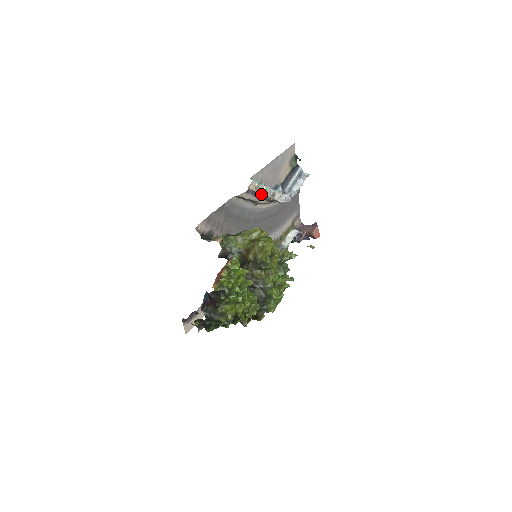
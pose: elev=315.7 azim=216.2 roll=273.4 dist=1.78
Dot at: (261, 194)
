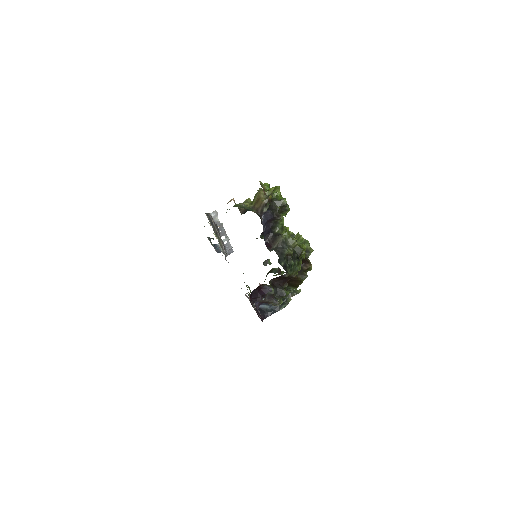
Dot at: (218, 222)
